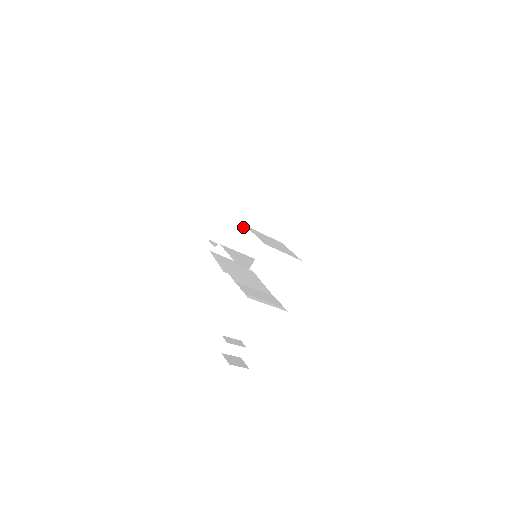
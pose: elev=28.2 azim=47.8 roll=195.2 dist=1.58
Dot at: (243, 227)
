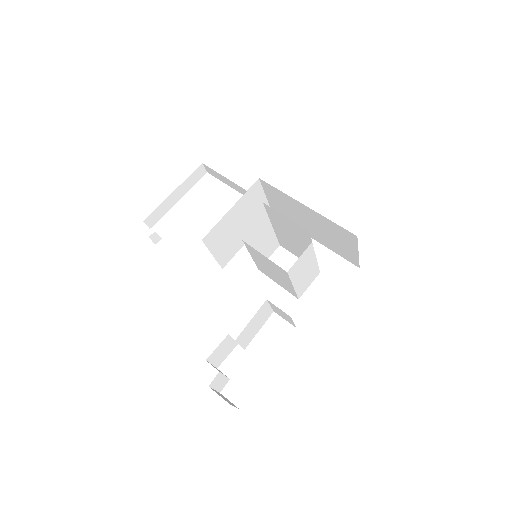
Dot at: (264, 214)
